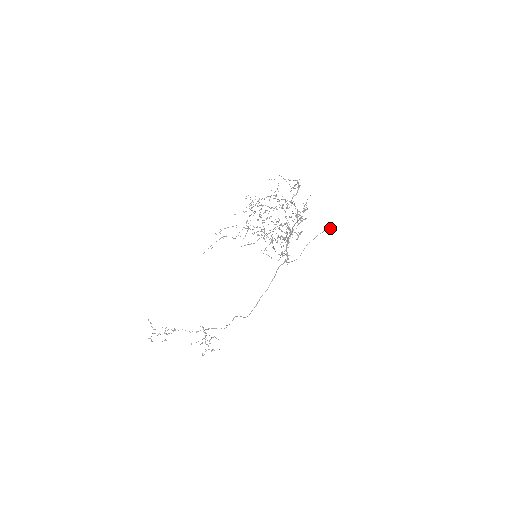
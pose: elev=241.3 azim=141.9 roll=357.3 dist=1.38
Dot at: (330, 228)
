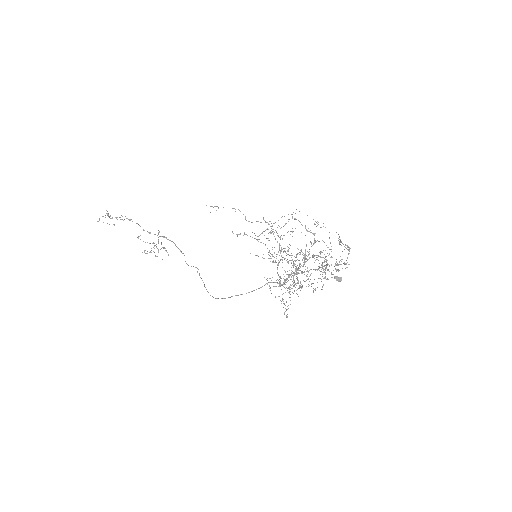
Dot at: (341, 279)
